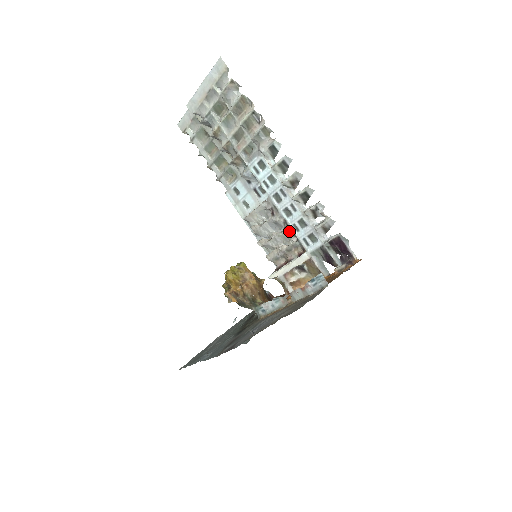
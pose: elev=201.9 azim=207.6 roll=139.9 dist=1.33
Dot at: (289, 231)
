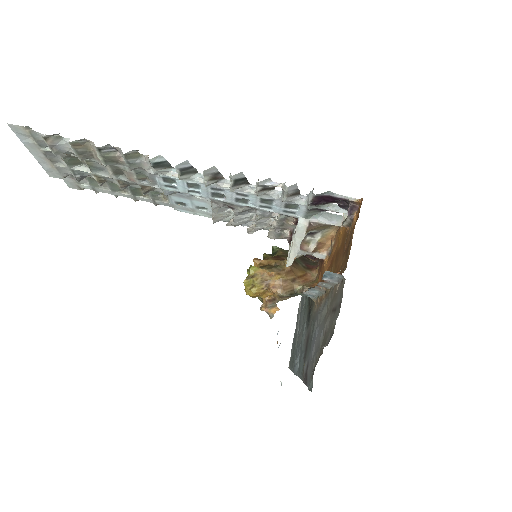
Dot at: (262, 213)
